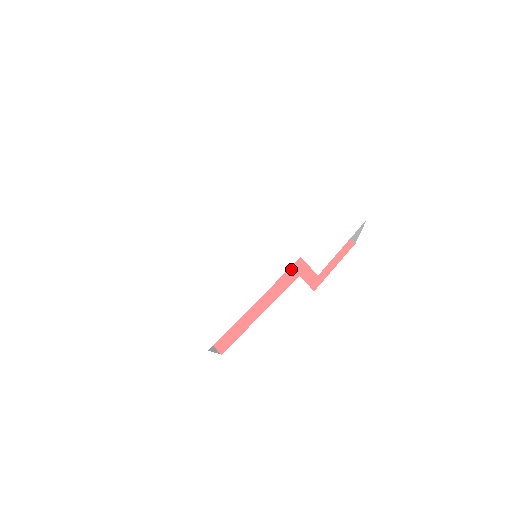
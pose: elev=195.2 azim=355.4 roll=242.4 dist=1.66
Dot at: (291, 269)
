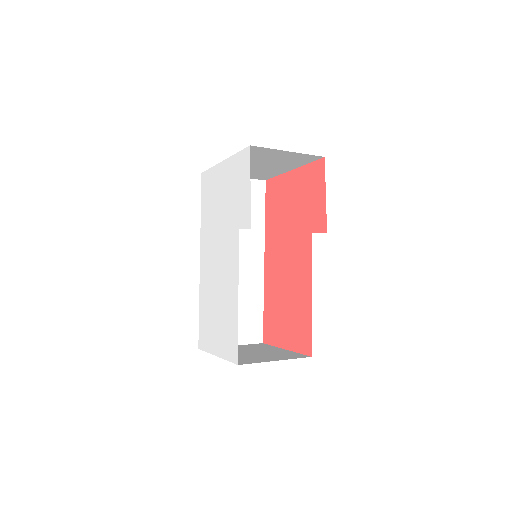
Dot at: (305, 234)
